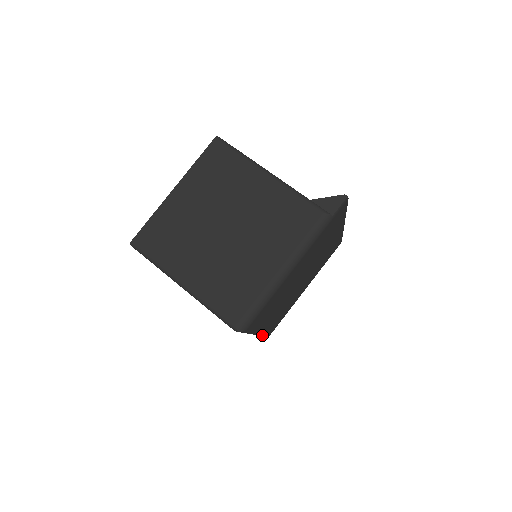
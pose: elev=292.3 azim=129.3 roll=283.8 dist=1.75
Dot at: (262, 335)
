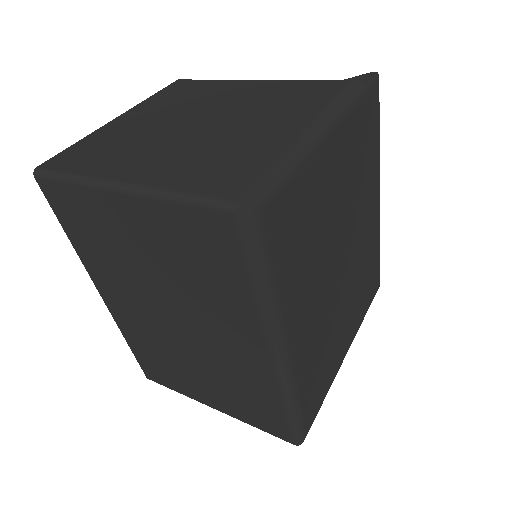
Dot at: (291, 400)
